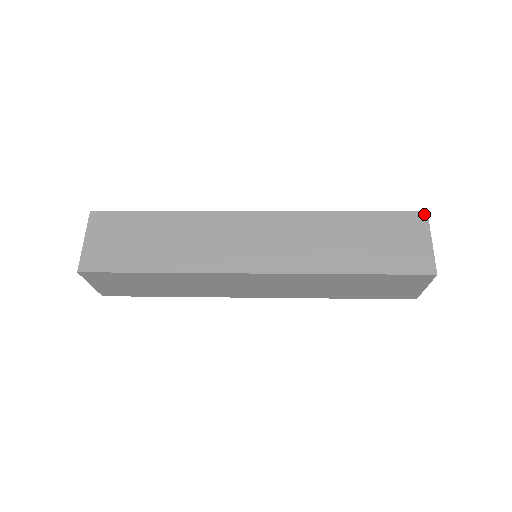
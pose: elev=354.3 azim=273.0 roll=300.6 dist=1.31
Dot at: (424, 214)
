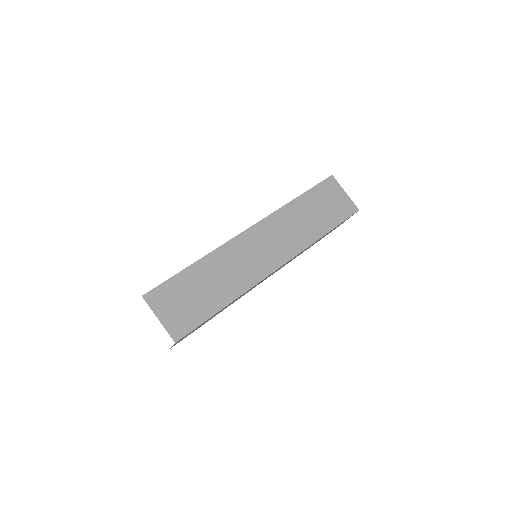
Dot at: (332, 177)
